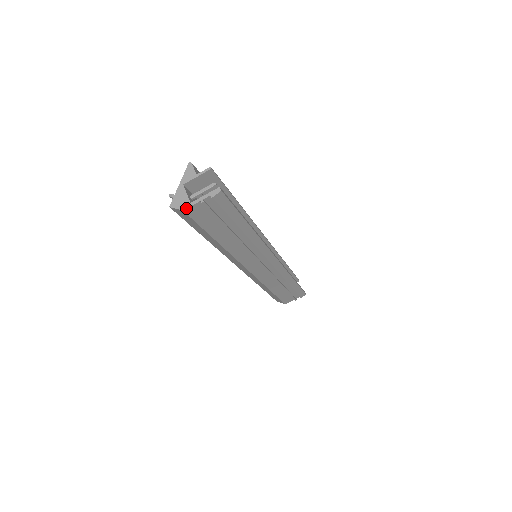
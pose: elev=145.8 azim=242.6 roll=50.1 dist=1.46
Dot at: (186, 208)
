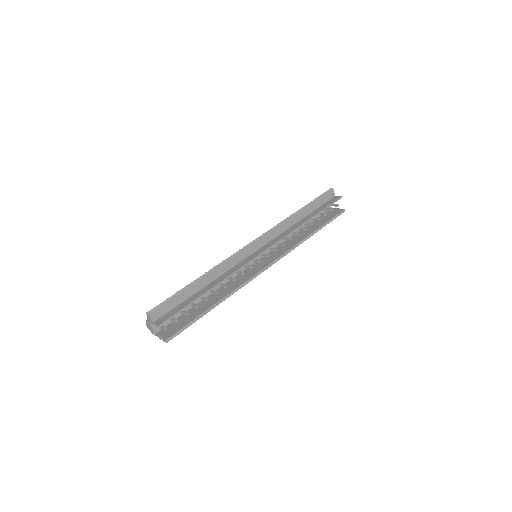
Dot at: (154, 334)
